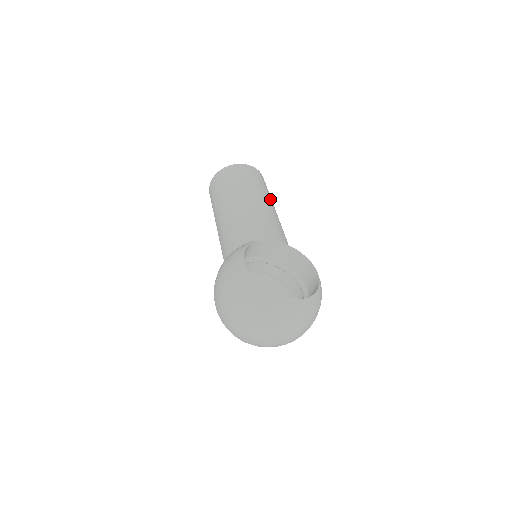
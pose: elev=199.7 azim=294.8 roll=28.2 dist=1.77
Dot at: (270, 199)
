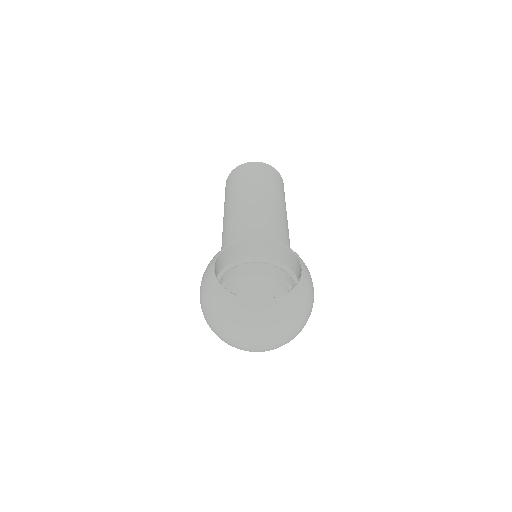
Dot at: (274, 193)
